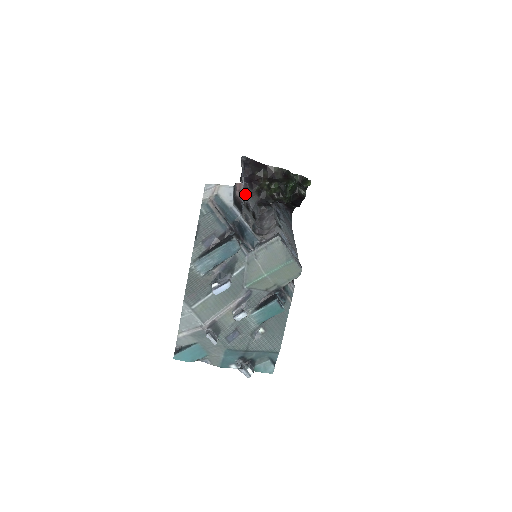
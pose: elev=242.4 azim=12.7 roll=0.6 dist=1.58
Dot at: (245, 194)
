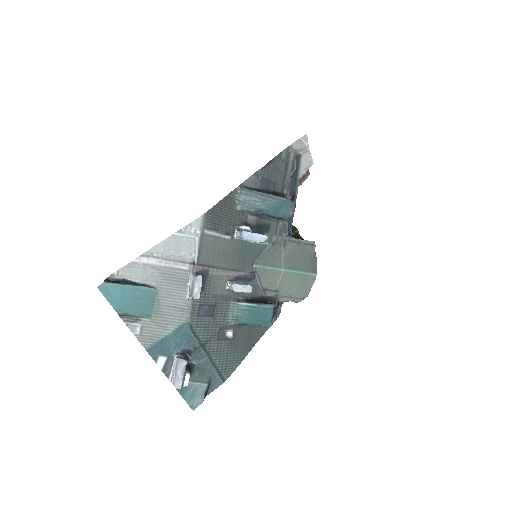
Dot at: occluded
